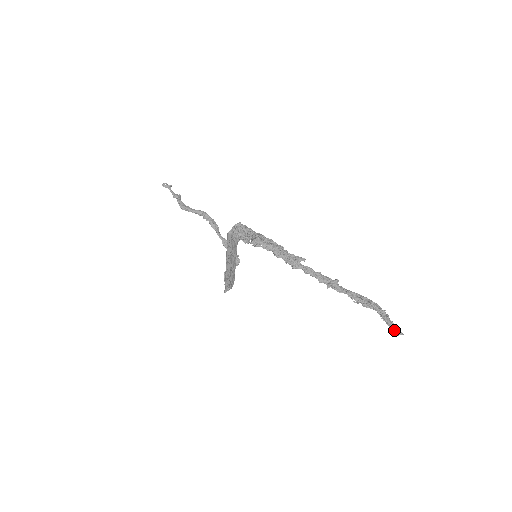
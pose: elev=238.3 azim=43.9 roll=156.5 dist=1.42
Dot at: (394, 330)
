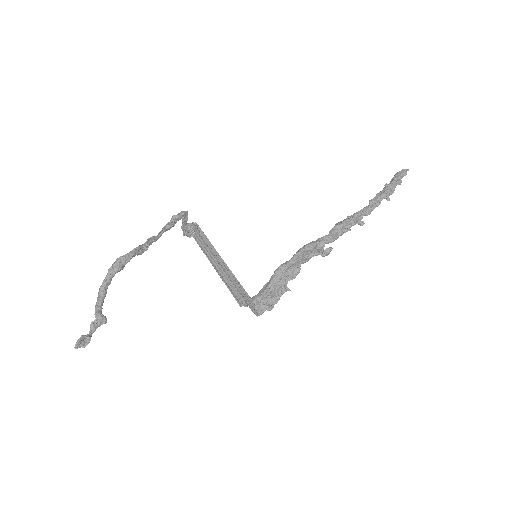
Dot at: occluded
